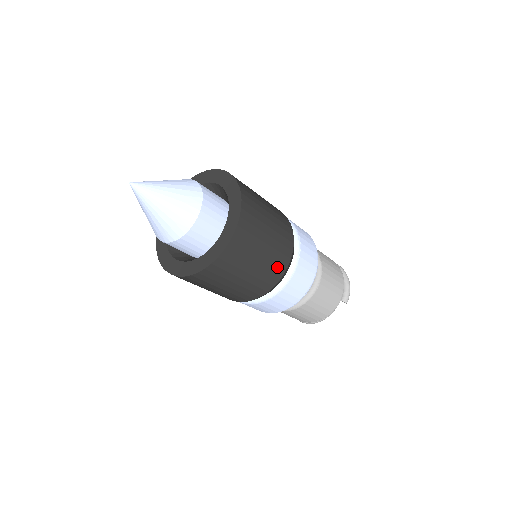
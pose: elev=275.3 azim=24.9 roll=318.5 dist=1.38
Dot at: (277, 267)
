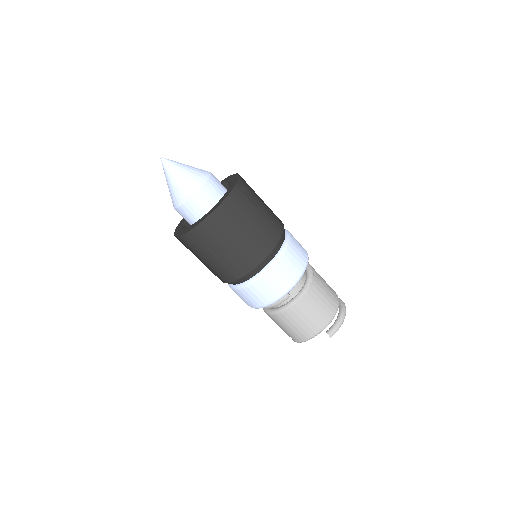
Dot at: (247, 260)
